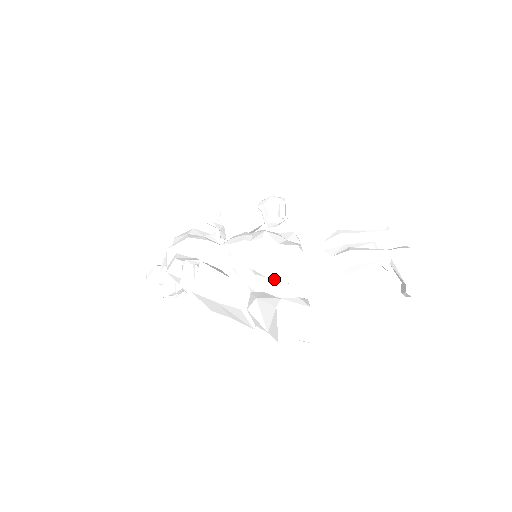
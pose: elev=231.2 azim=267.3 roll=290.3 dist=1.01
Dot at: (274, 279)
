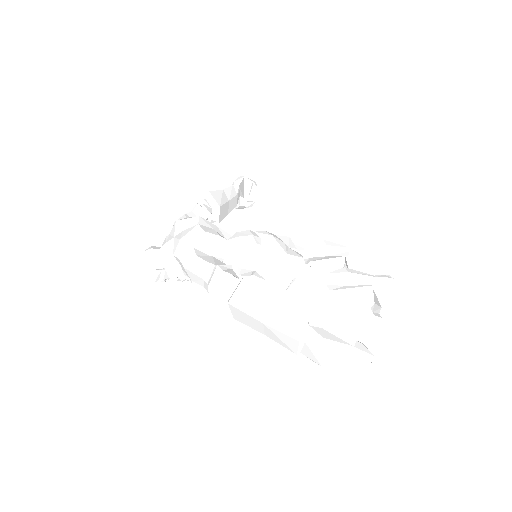
Dot at: (274, 284)
